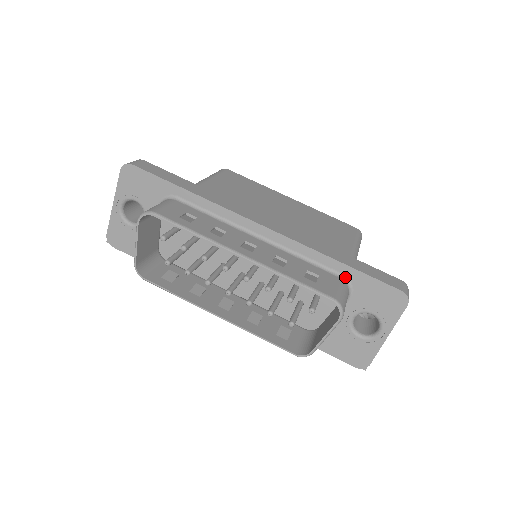
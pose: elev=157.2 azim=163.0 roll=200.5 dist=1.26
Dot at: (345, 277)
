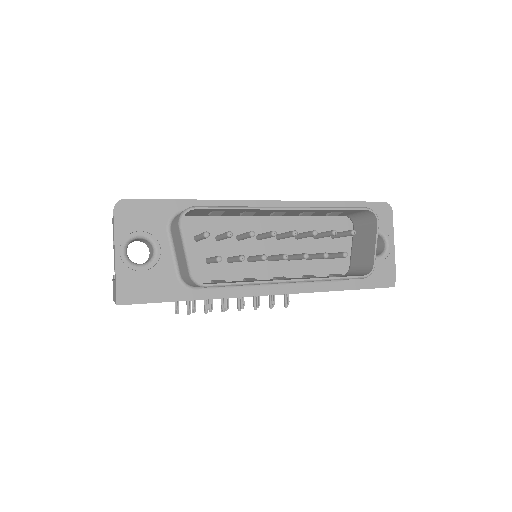
Dot at: occluded
